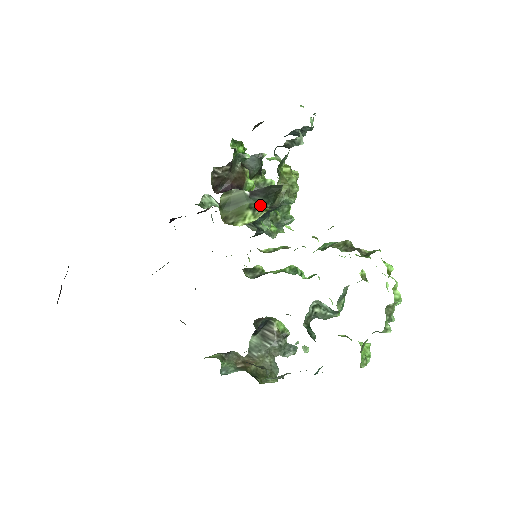
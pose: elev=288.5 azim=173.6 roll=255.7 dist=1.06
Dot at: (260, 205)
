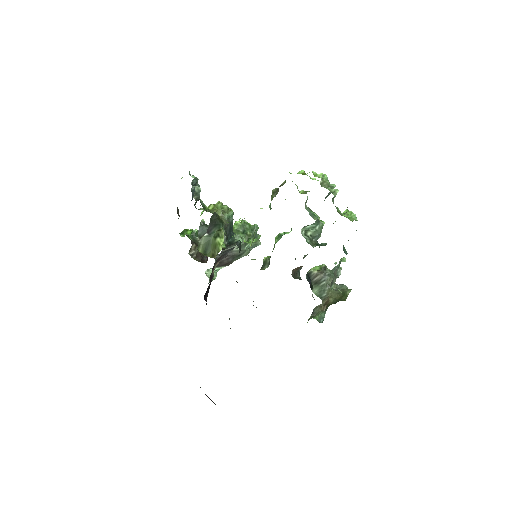
Dot at: (218, 231)
